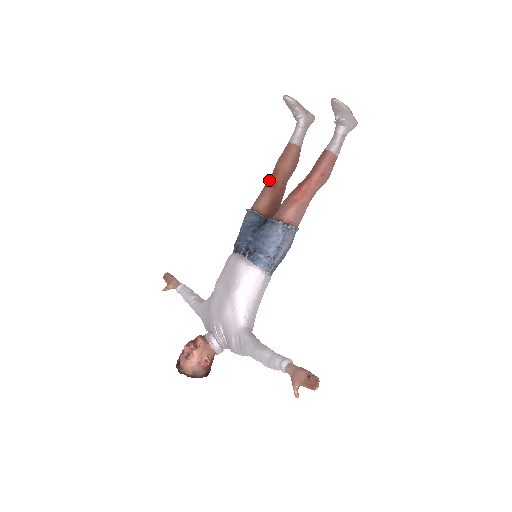
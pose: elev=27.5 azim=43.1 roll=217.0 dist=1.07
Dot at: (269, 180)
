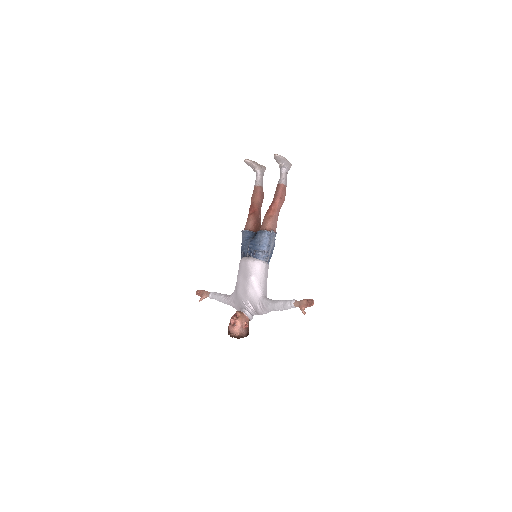
Dot at: (250, 210)
